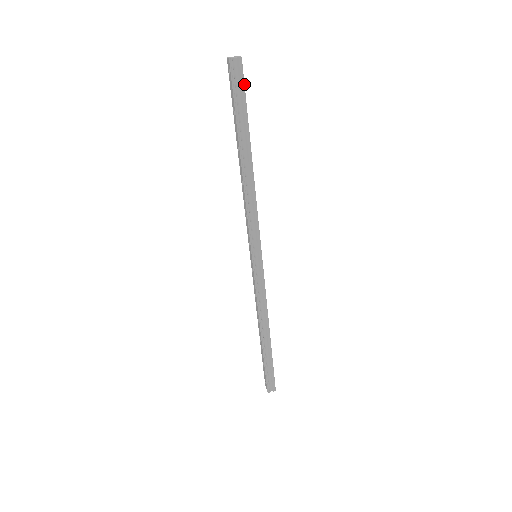
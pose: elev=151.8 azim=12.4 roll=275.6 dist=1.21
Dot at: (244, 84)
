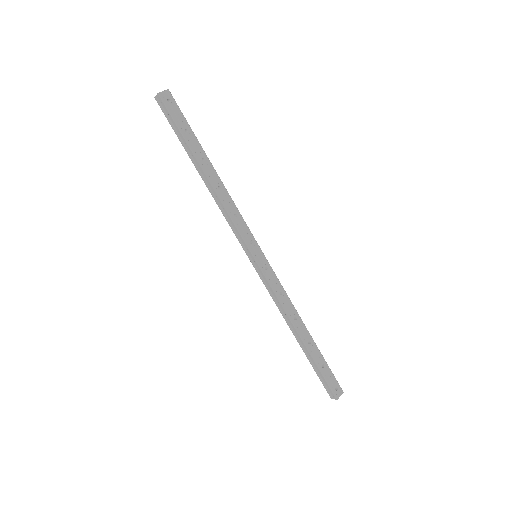
Dot at: (170, 113)
